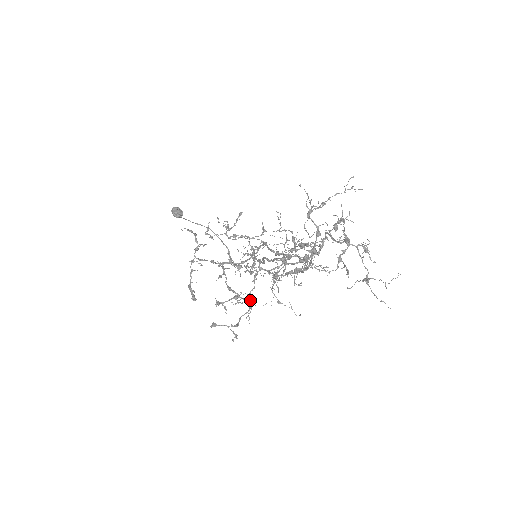
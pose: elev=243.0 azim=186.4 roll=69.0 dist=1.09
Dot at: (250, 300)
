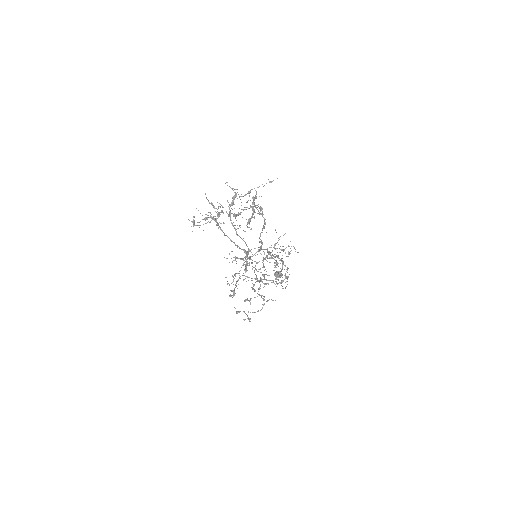
Dot at: (234, 275)
